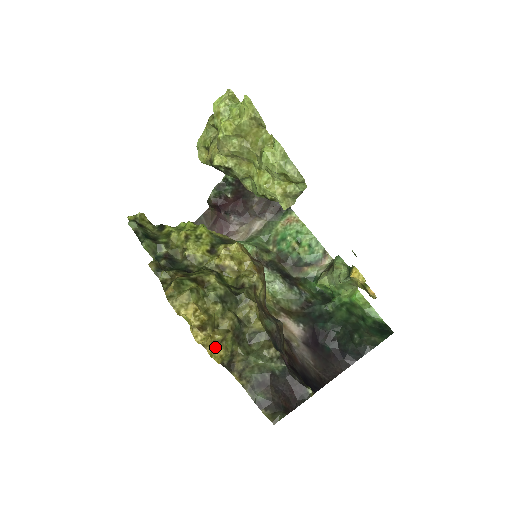
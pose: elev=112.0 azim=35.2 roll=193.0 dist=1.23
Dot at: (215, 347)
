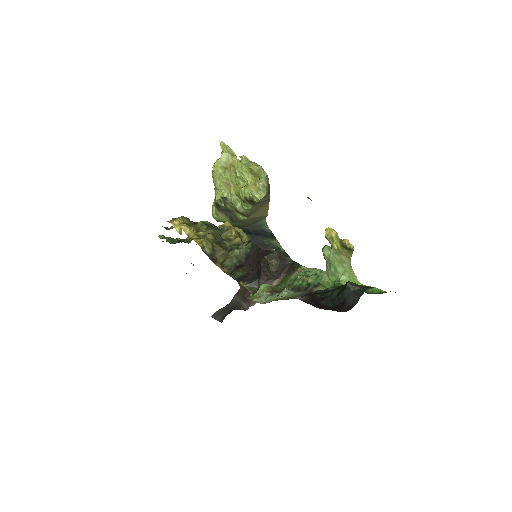
Dot at: (197, 237)
